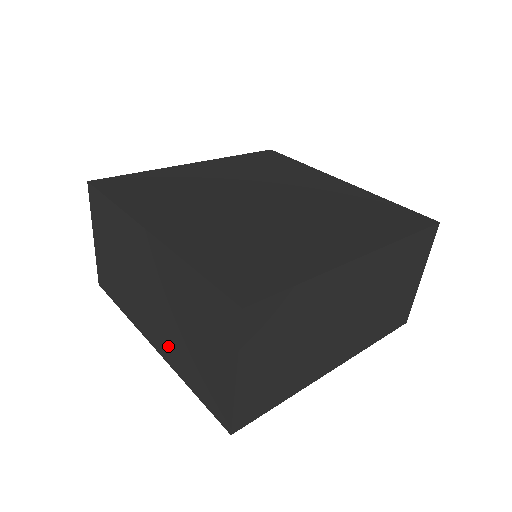
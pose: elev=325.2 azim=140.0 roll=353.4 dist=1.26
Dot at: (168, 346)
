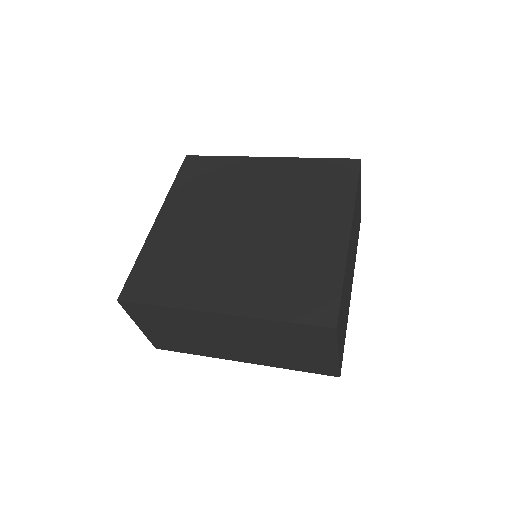
Dot at: (261, 358)
